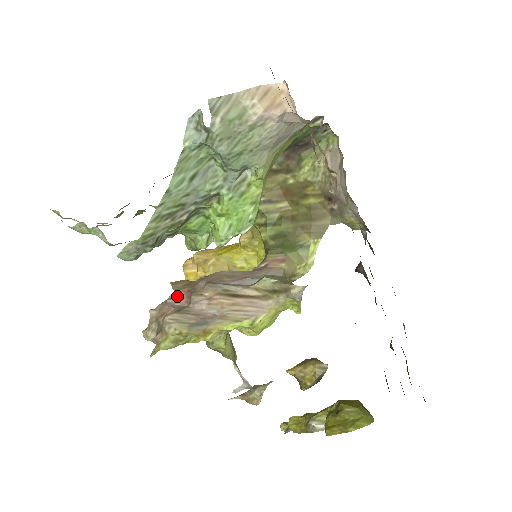
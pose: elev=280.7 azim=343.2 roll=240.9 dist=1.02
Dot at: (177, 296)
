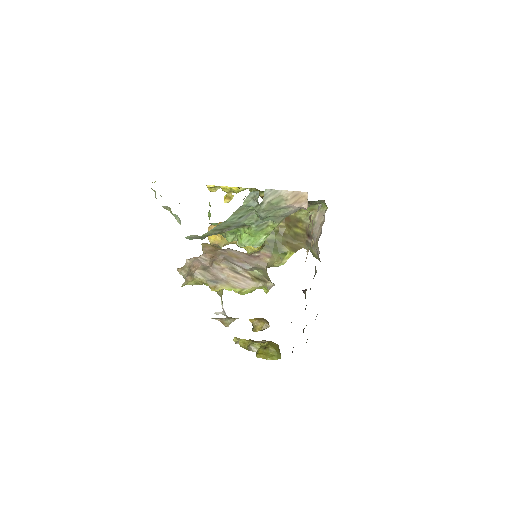
Dot at: (205, 257)
